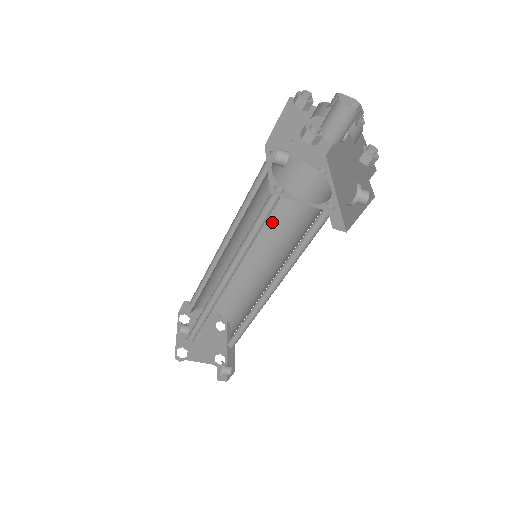
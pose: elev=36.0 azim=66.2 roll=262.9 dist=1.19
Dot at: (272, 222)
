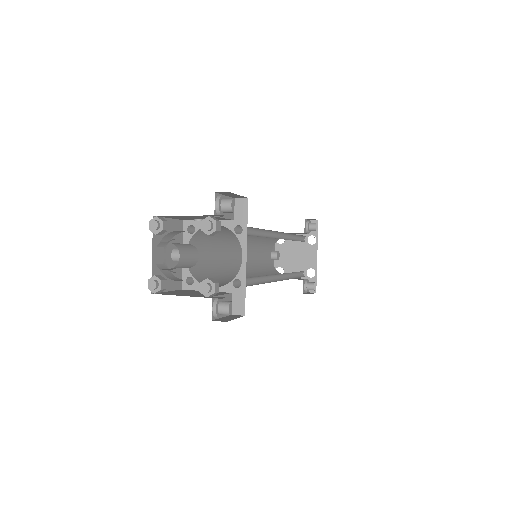
Dot at: occluded
